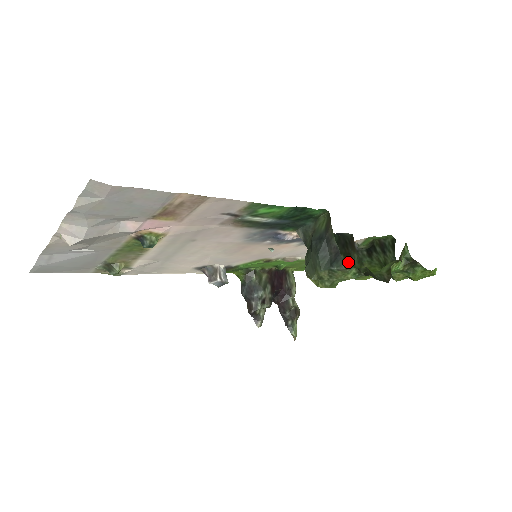
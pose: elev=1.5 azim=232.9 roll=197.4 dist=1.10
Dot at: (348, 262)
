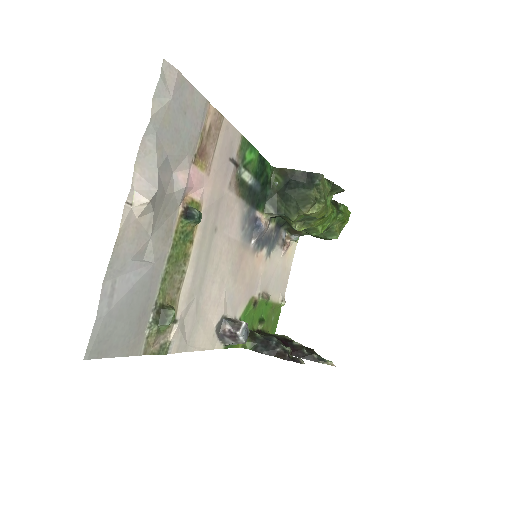
Dot at: occluded
